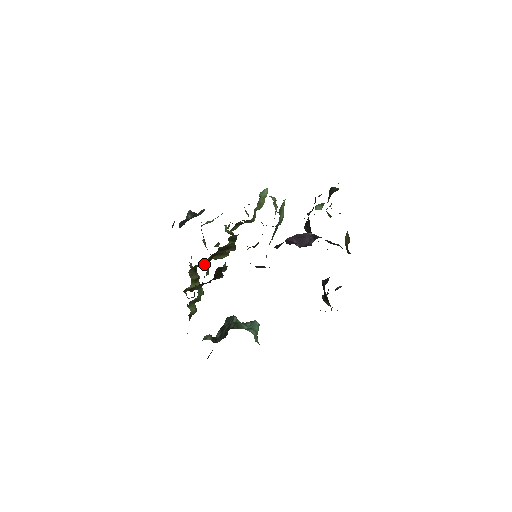
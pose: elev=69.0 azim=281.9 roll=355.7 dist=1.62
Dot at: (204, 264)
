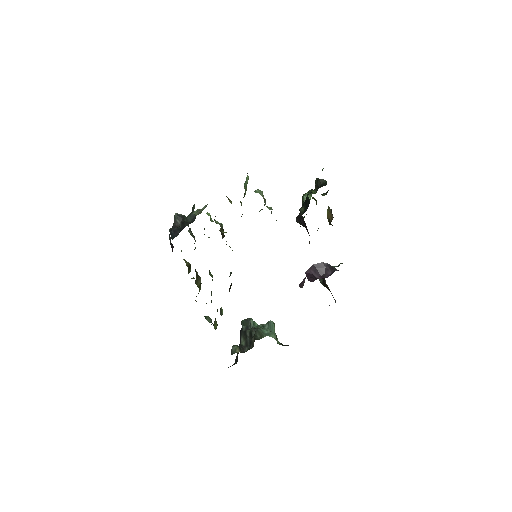
Dot at: occluded
